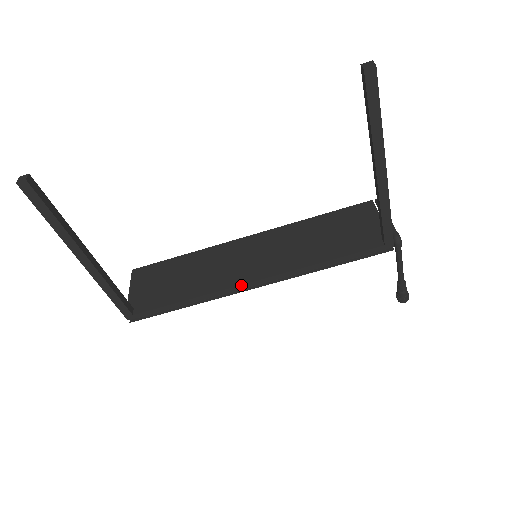
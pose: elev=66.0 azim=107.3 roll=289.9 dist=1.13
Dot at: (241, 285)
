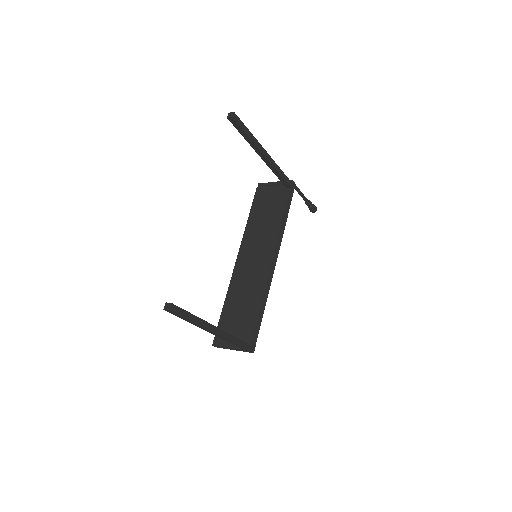
Dot at: (271, 270)
